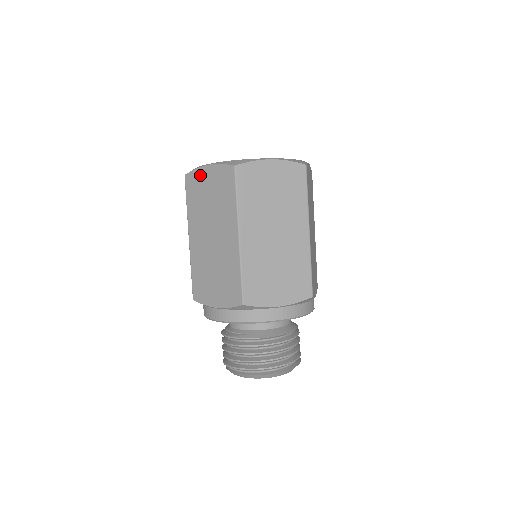
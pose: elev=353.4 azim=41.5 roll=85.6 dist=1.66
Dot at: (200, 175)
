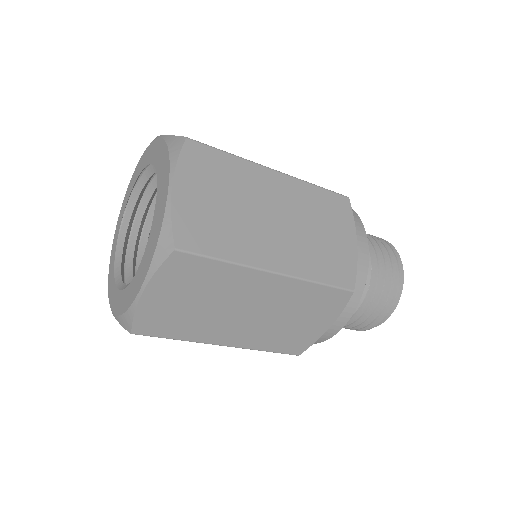
Dot at: (149, 309)
